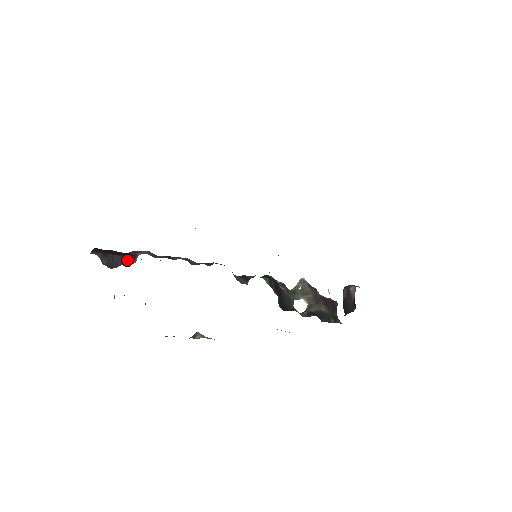
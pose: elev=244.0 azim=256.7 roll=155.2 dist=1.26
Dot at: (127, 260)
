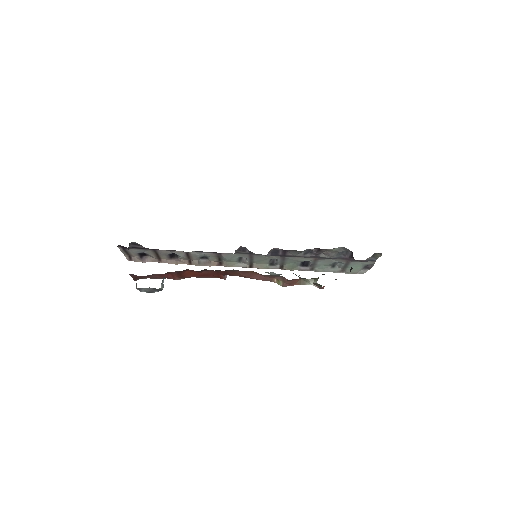
Dot at: occluded
